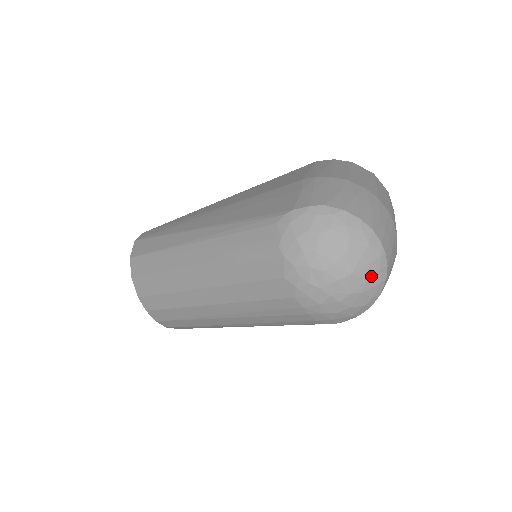
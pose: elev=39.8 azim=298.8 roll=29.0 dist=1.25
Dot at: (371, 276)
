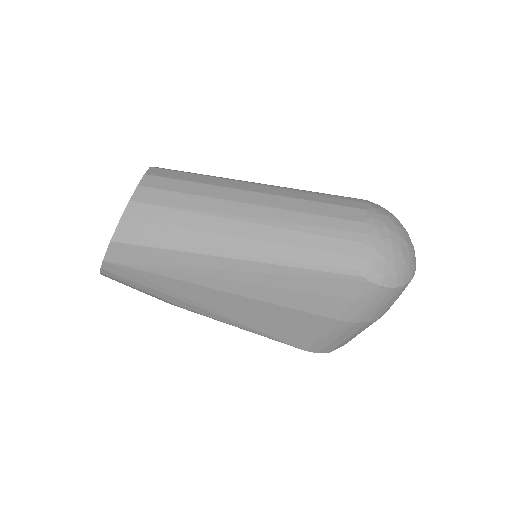
Dot at: (412, 261)
